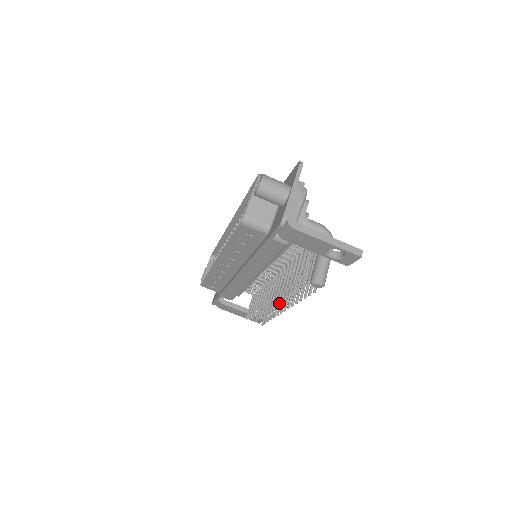
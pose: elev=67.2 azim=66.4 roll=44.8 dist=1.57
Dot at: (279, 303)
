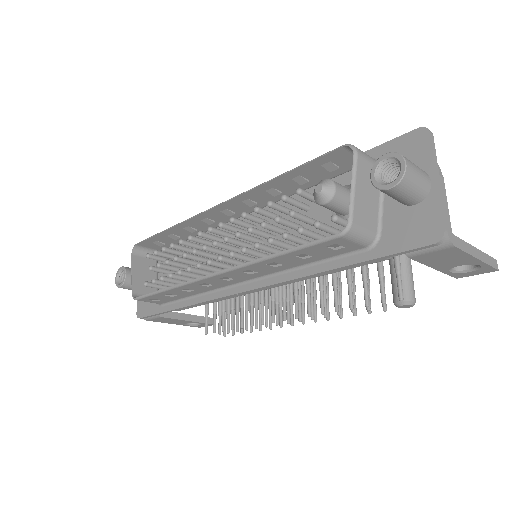
Dot at: occluded
